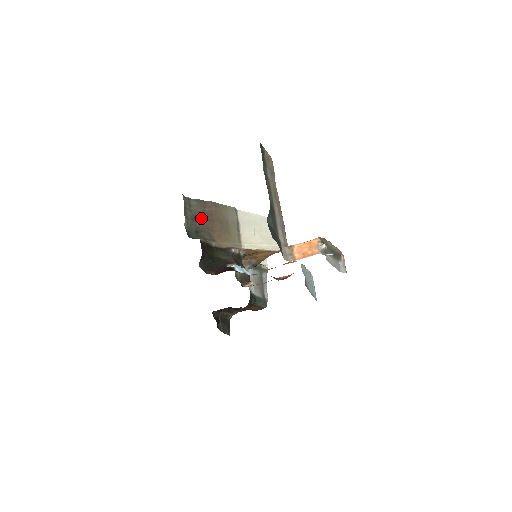
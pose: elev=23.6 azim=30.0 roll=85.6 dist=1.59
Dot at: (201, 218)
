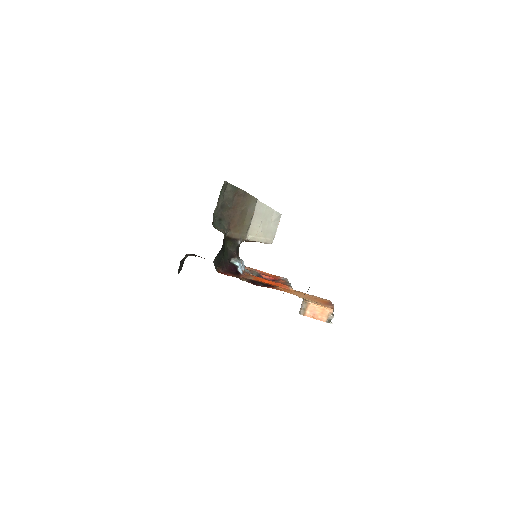
Dot at: (228, 205)
